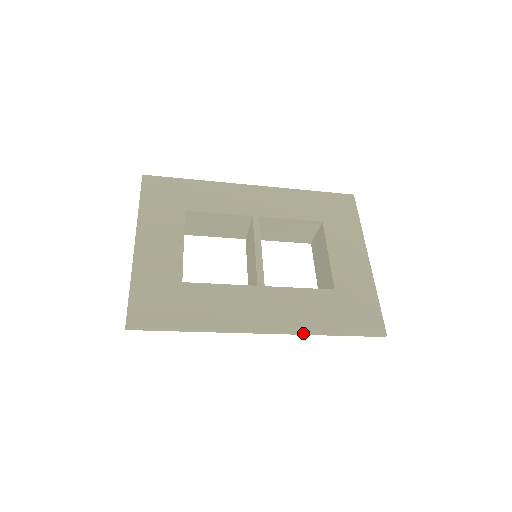
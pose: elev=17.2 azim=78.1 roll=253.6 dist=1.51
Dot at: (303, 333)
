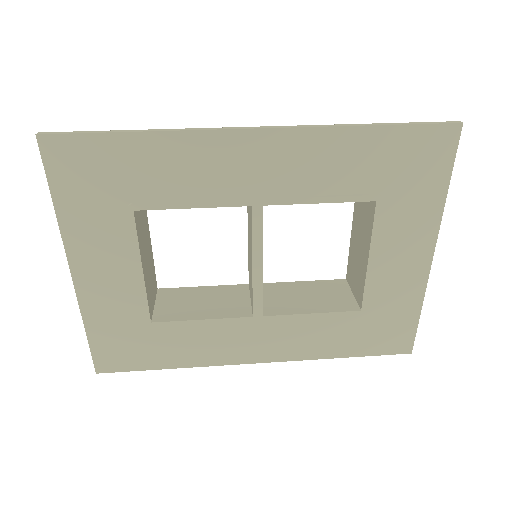
Dot at: (306, 359)
